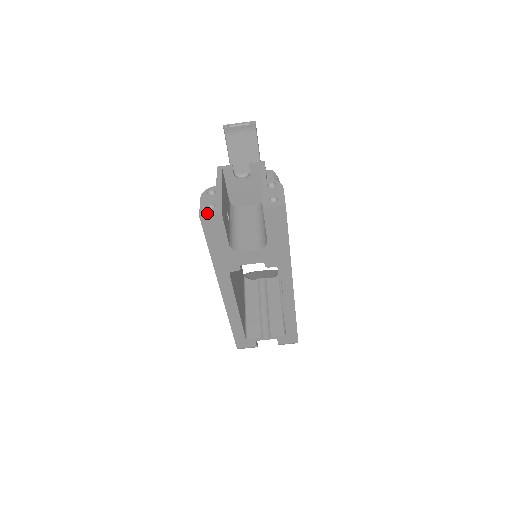
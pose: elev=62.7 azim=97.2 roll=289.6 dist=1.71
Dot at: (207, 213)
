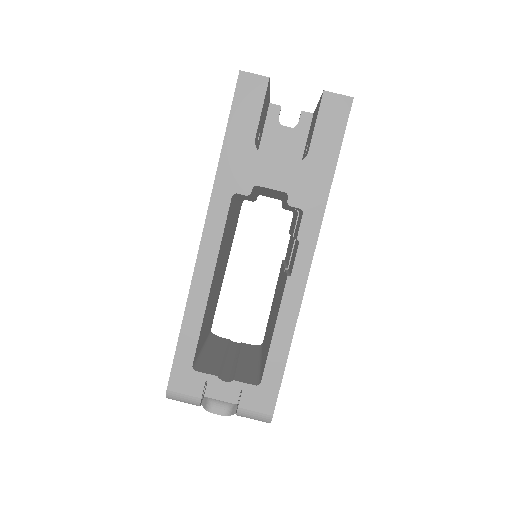
Dot at: (250, 73)
